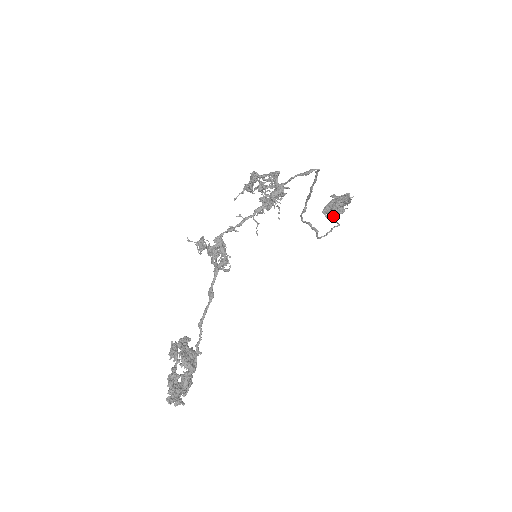
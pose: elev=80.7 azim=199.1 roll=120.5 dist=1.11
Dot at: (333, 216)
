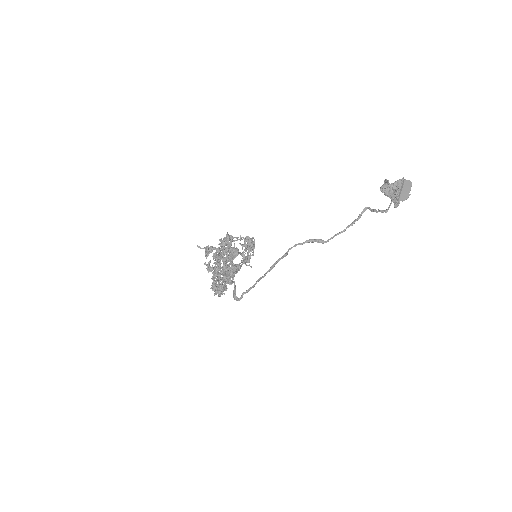
Dot at: occluded
